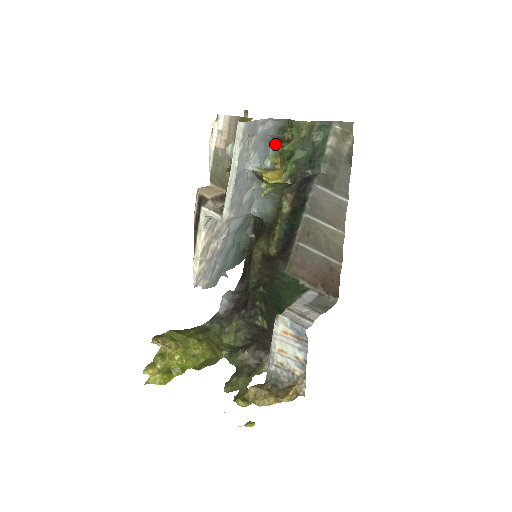
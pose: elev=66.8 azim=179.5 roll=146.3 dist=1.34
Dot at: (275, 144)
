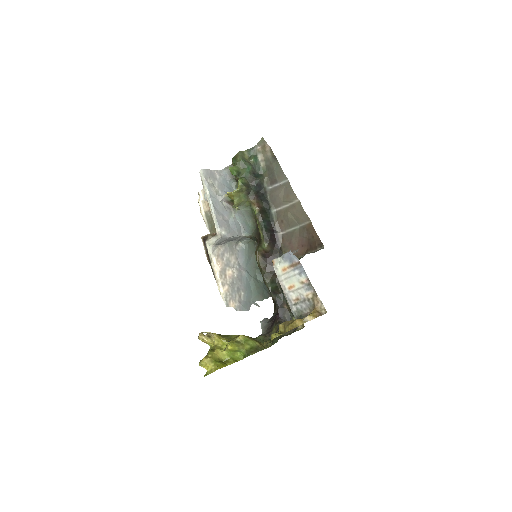
Dot at: (235, 186)
